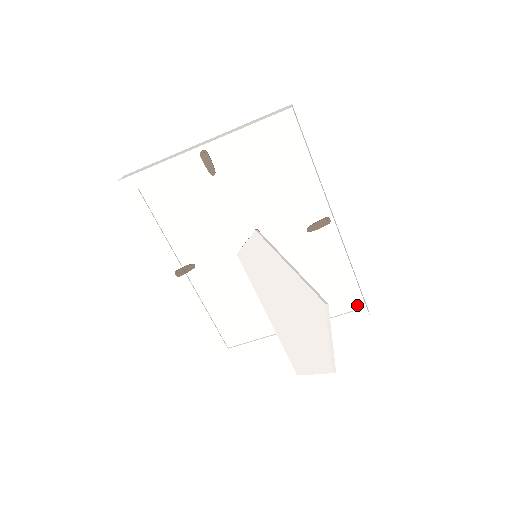
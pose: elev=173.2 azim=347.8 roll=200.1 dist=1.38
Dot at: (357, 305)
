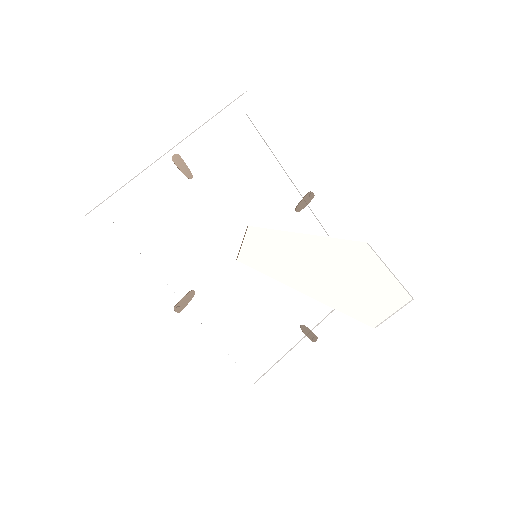
Dot at: occluded
